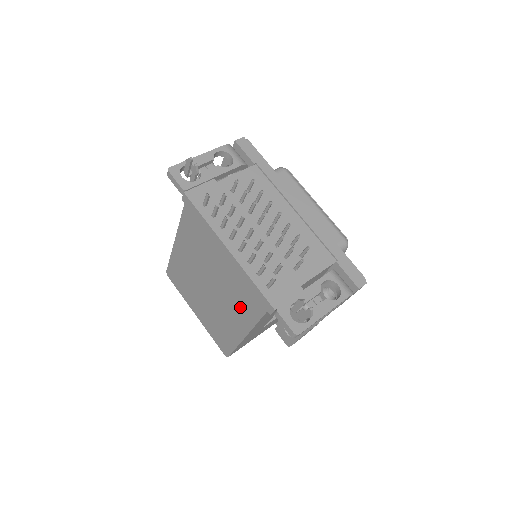
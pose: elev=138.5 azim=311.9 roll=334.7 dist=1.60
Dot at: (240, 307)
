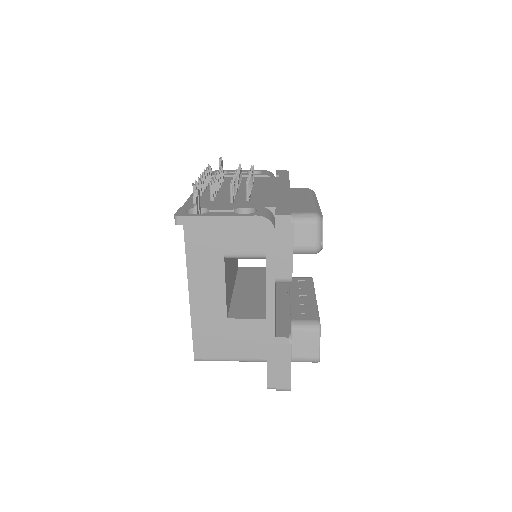
Dot at: occluded
